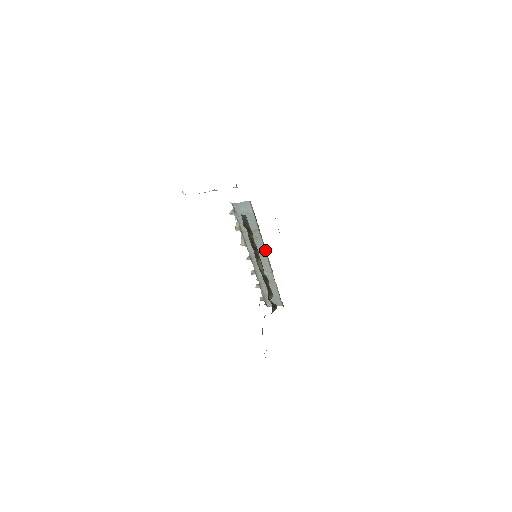
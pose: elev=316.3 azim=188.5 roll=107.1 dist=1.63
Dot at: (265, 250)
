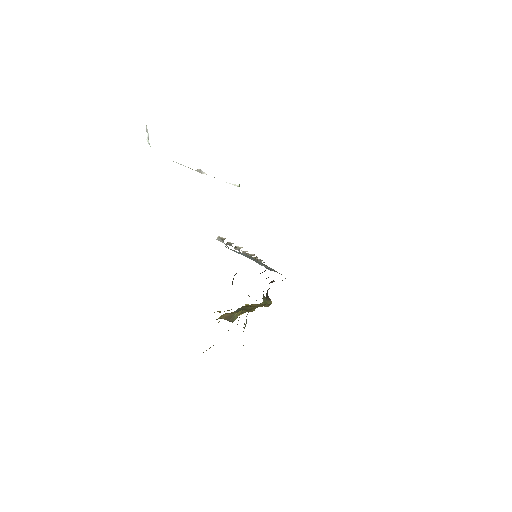
Dot at: occluded
